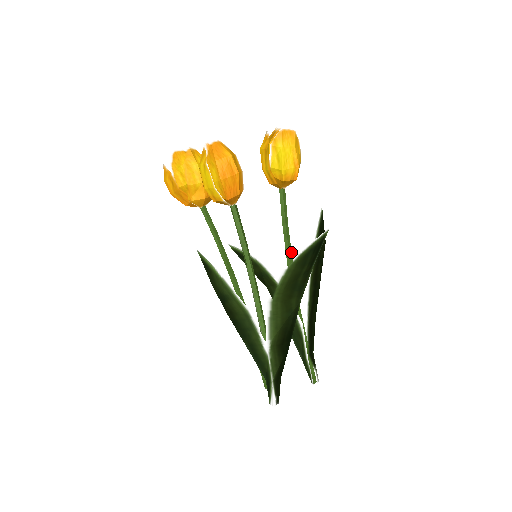
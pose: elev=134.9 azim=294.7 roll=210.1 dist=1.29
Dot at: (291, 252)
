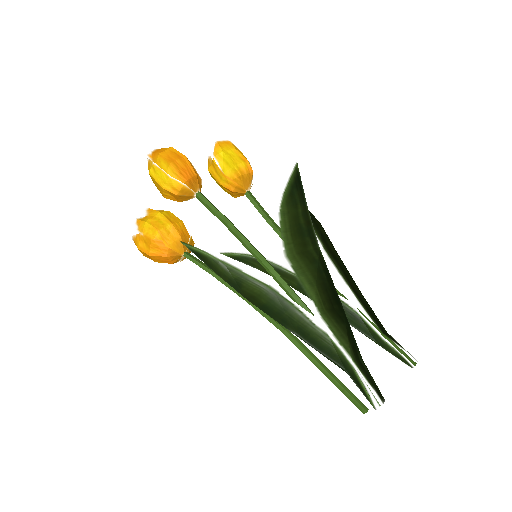
Dot at: occluded
